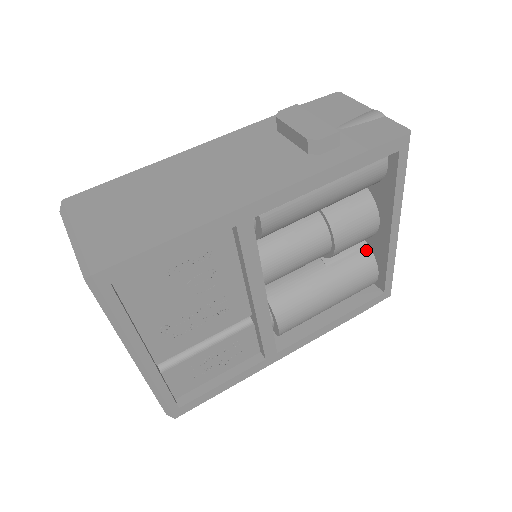
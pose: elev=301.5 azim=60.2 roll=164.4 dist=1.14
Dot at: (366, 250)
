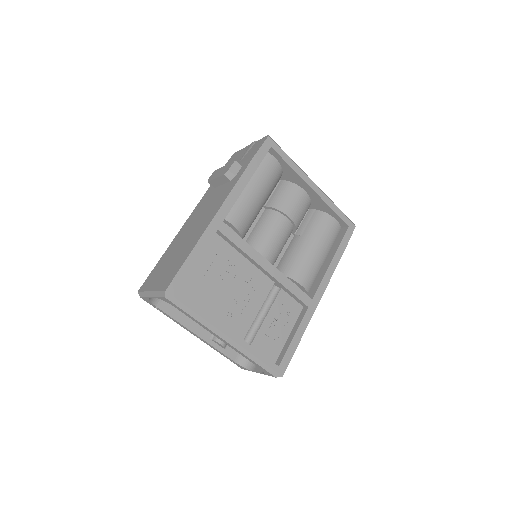
Dot at: (316, 212)
